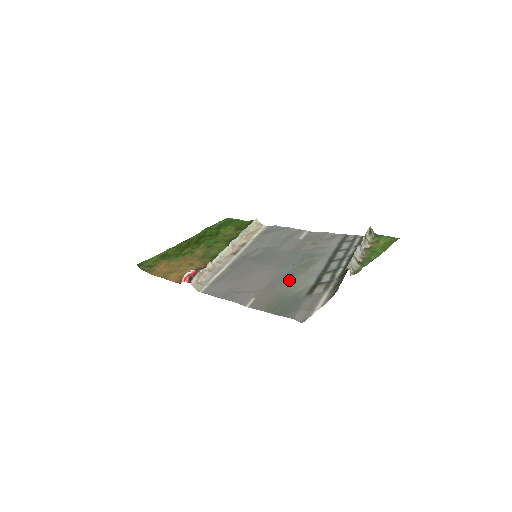
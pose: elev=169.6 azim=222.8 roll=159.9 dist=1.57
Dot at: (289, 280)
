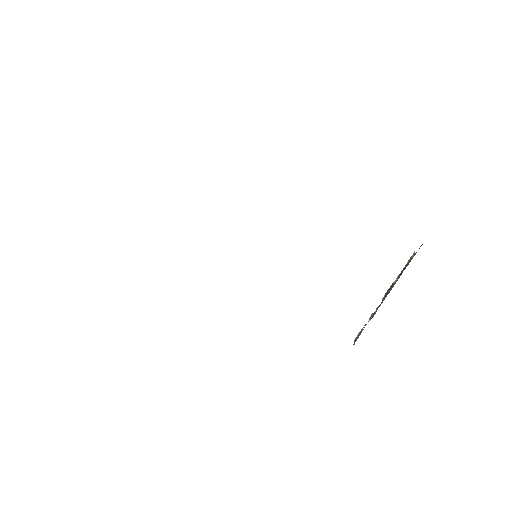
Dot at: occluded
